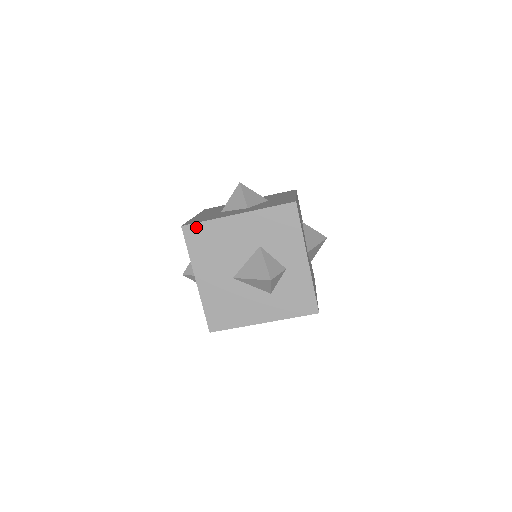
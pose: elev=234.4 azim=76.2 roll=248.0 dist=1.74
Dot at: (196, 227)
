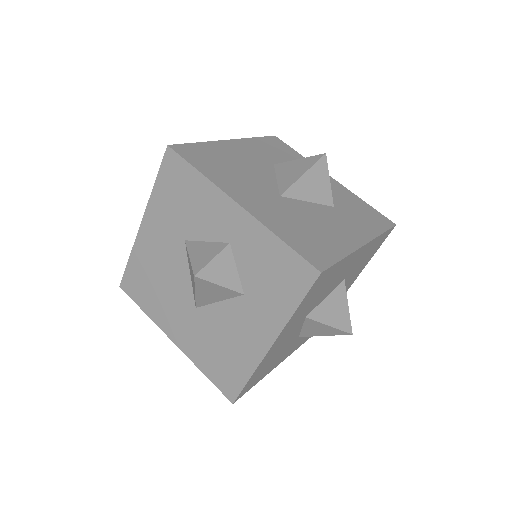
Dot at: (128, 276)
